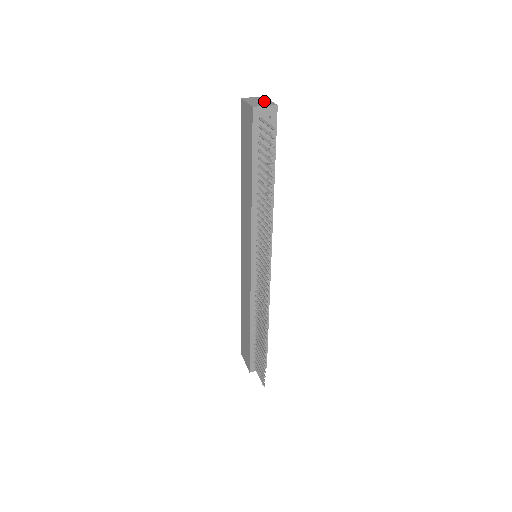
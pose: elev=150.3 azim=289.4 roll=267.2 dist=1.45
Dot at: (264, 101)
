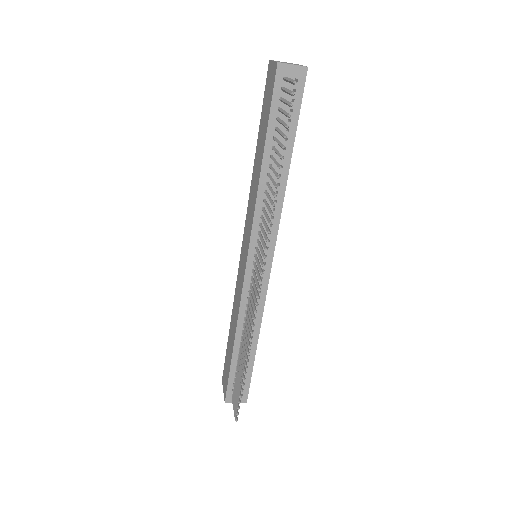
Dot at: occluded
